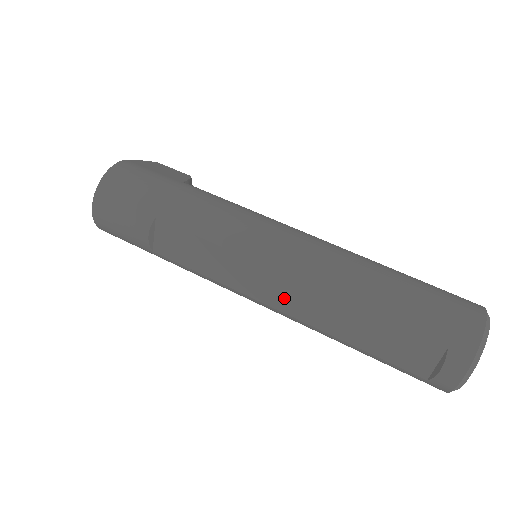
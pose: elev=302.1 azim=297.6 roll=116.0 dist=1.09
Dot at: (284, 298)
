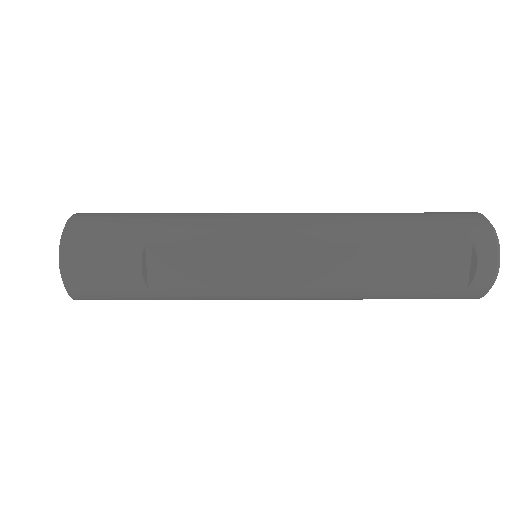
Dot at: (310, 270)
